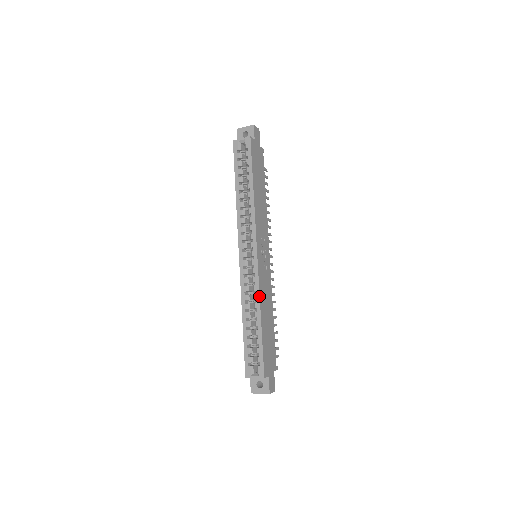
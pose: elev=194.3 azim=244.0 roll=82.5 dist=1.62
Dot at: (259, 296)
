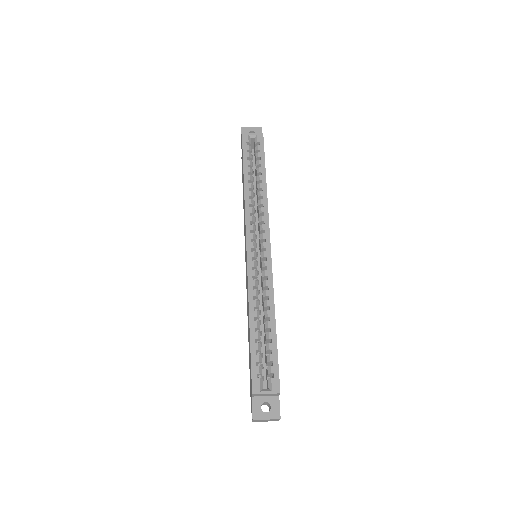
Dot at: (273, 292)
